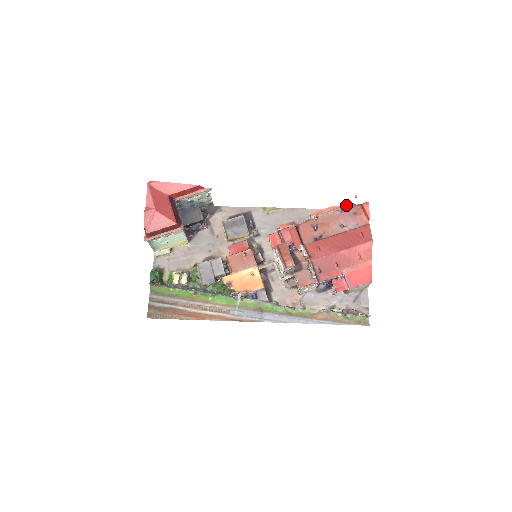
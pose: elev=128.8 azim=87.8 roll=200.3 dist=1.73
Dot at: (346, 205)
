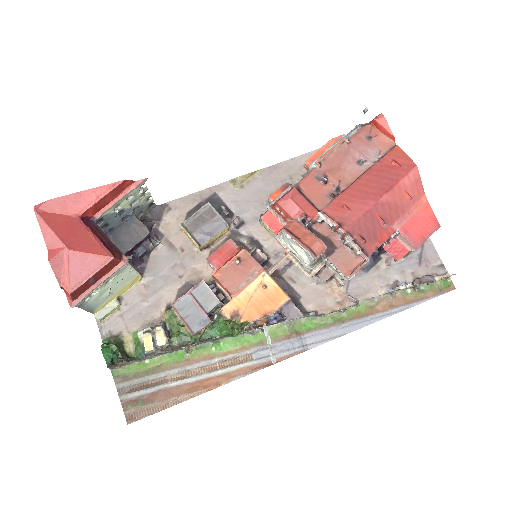
Dot at: (351, 130)
